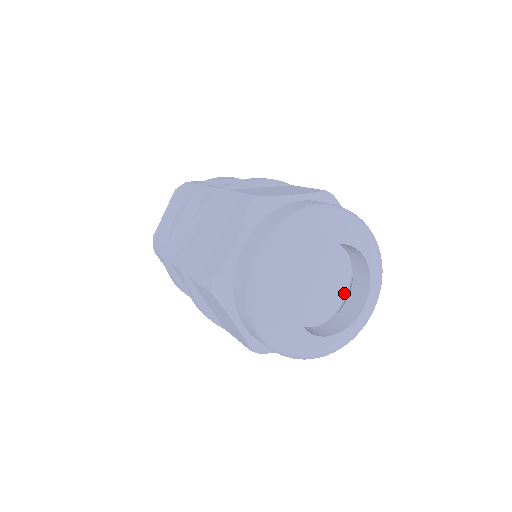
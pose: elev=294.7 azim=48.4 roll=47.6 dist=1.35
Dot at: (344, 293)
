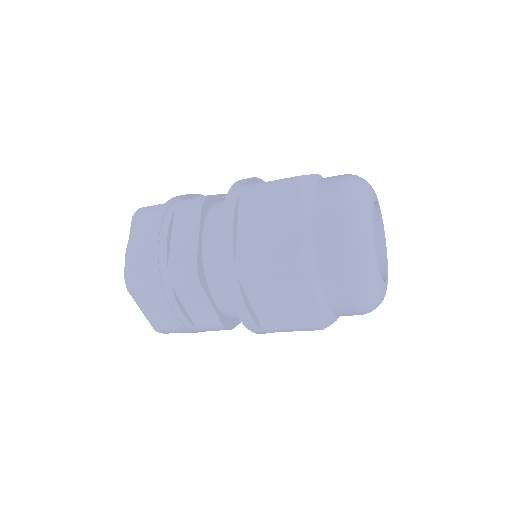
Dot at: occluded
